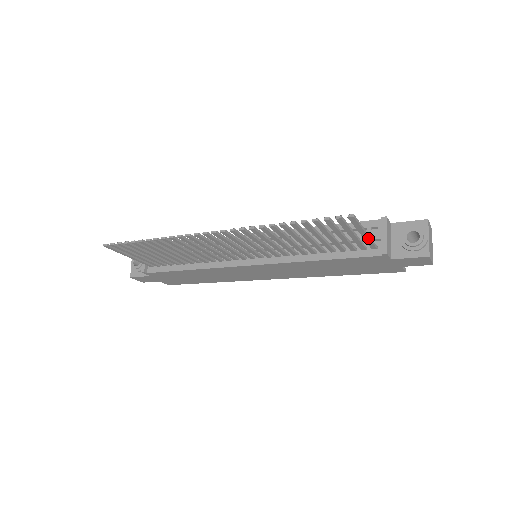
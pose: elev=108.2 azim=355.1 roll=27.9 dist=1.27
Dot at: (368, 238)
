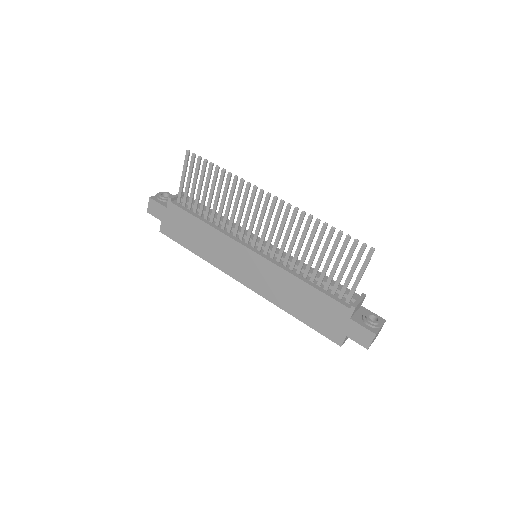
Dot at: (357, 284)
